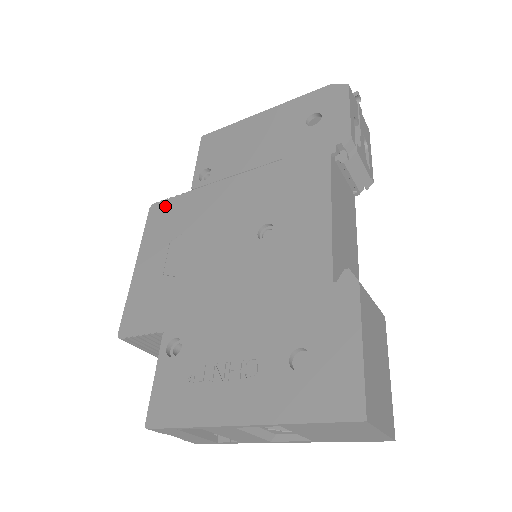
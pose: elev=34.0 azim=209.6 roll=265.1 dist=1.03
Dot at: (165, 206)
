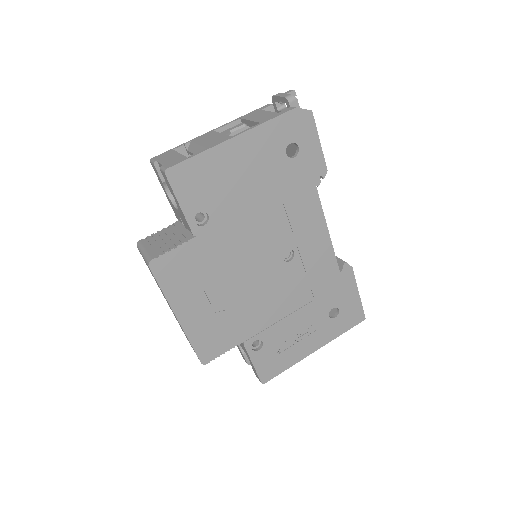
Dot at: (171, 260)
